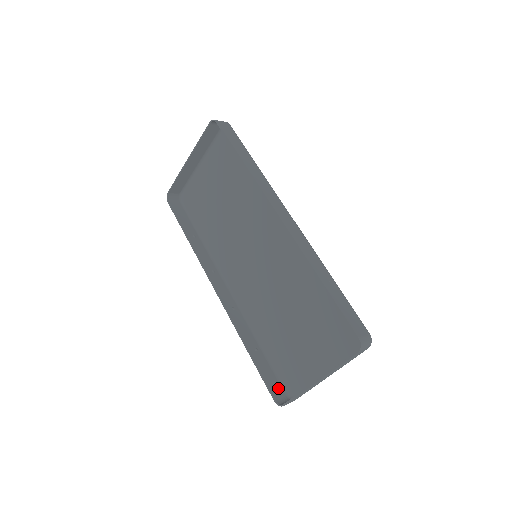
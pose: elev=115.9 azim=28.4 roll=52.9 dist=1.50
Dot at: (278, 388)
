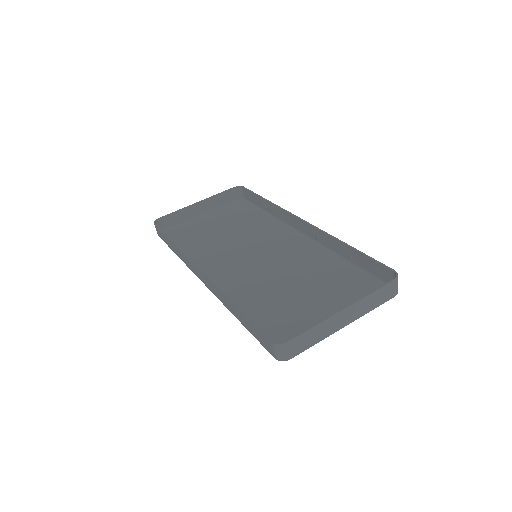
Dot at: occluded
